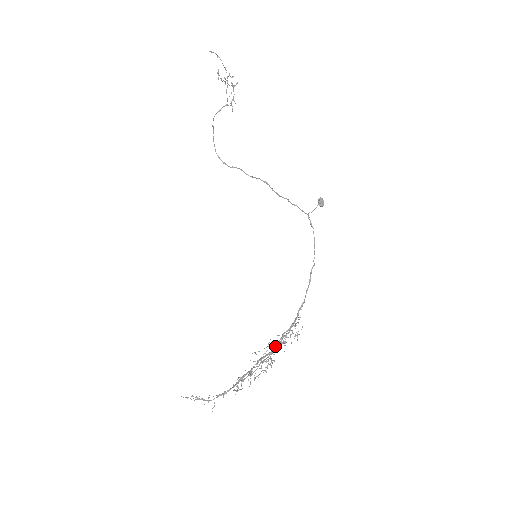
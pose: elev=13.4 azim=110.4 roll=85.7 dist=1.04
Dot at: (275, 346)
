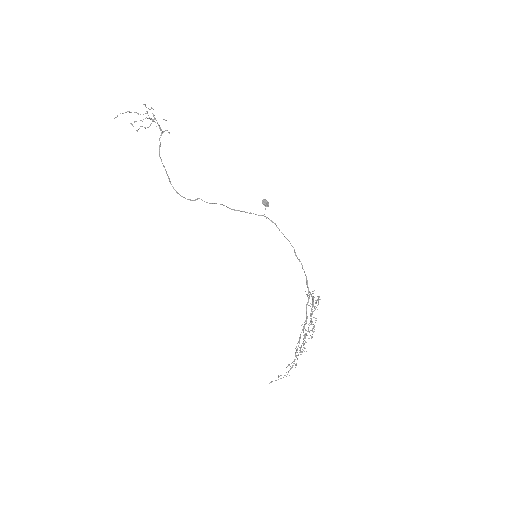
Dot at: occluded
